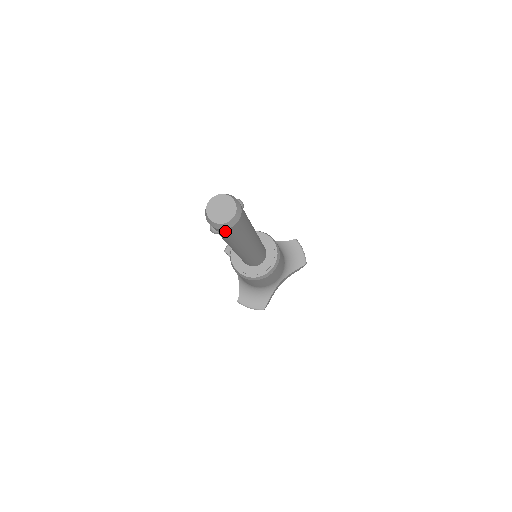
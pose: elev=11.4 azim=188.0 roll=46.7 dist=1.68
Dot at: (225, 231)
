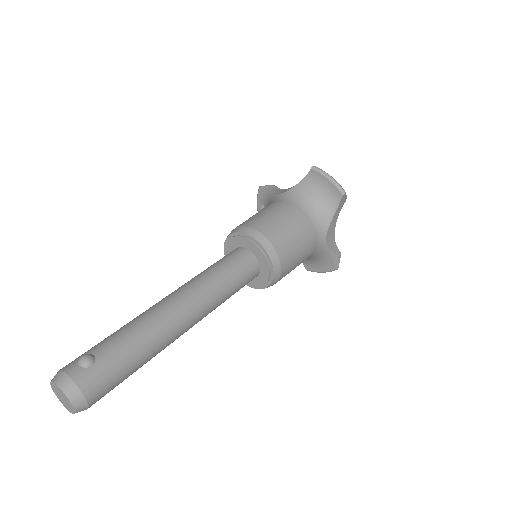
Dot at: occluded
